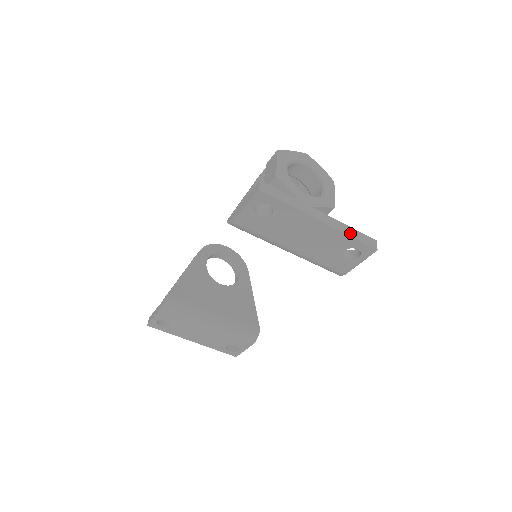
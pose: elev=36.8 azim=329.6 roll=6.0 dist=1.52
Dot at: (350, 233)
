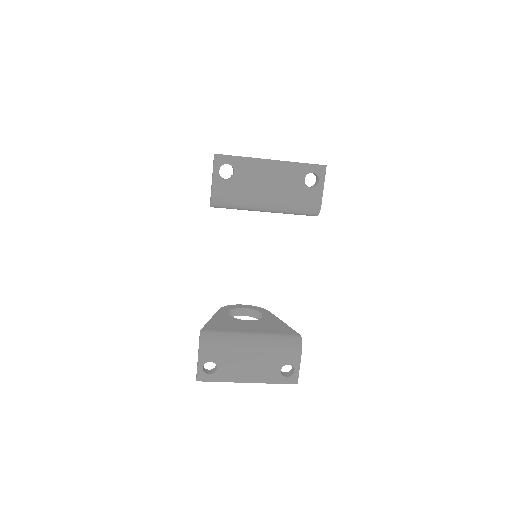
Dot at: (298, 162)
